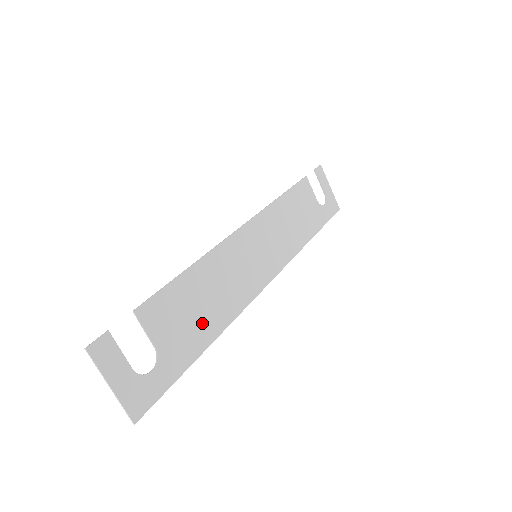
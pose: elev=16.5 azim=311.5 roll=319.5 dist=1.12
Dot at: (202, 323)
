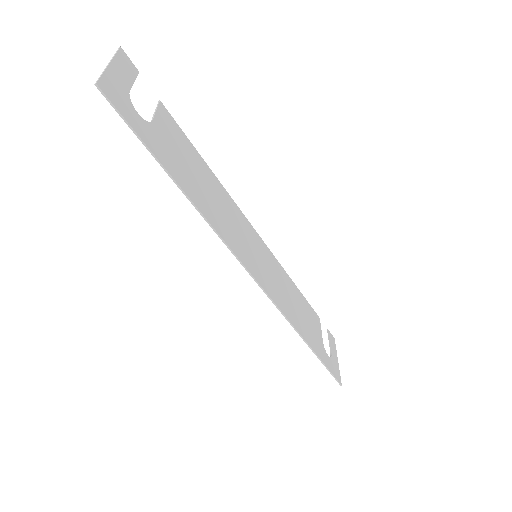
Dot at: (191, 182)
